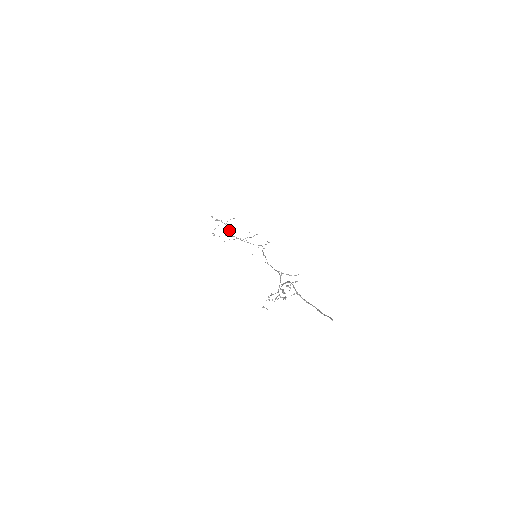
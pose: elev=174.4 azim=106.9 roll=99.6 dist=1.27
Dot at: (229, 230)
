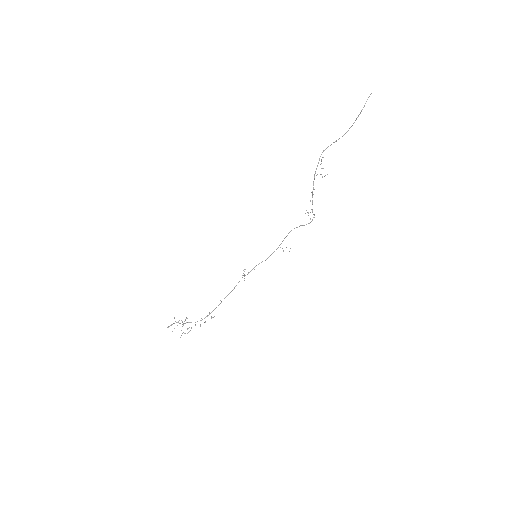
Dot at: occluded
